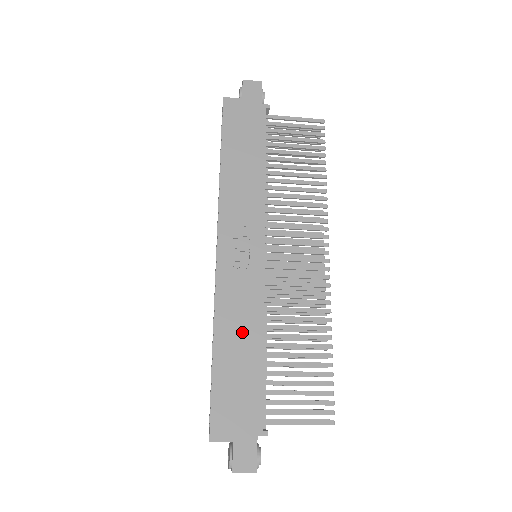
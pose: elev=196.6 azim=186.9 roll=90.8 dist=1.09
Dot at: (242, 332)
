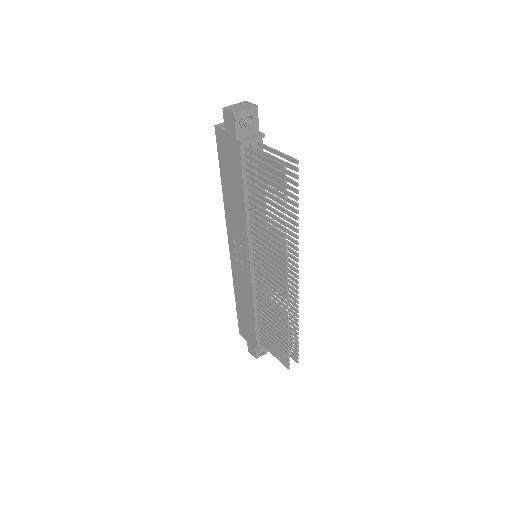
Dot at: (245, 299)
